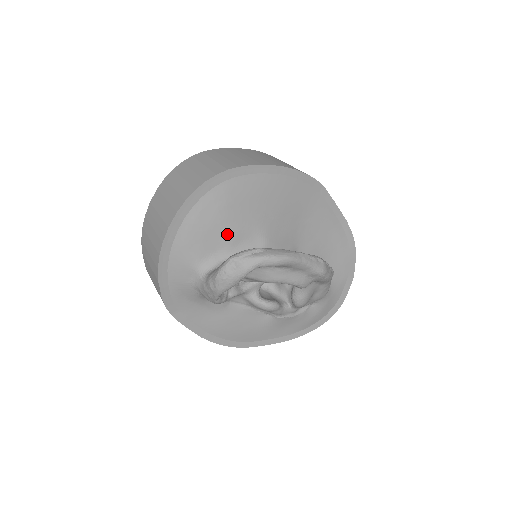
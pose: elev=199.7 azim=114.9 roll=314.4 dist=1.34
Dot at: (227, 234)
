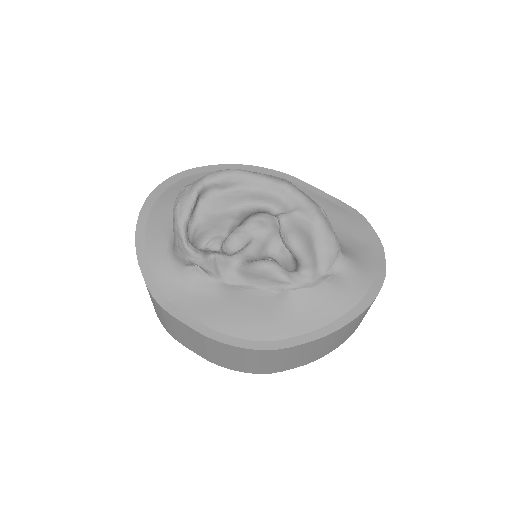
Dot at: occluded
